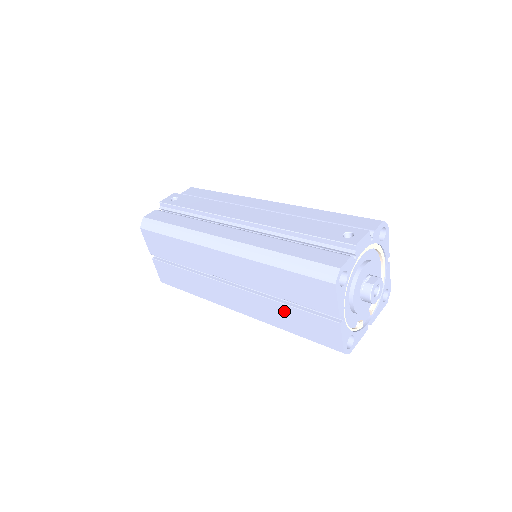
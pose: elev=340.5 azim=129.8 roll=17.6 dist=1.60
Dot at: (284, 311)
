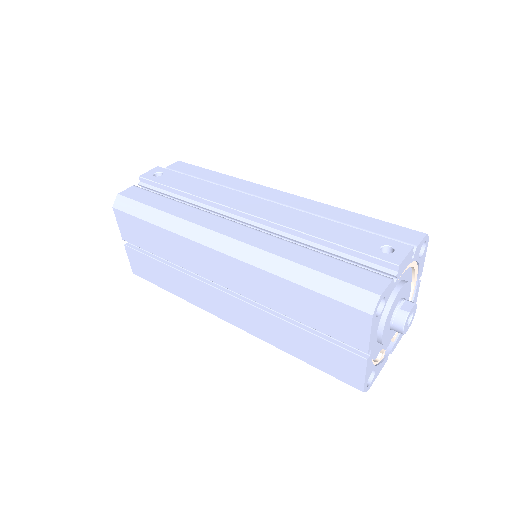
Dot at: (292, 333)
